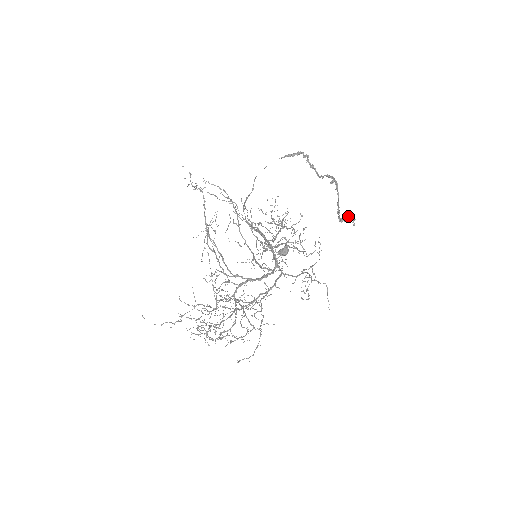
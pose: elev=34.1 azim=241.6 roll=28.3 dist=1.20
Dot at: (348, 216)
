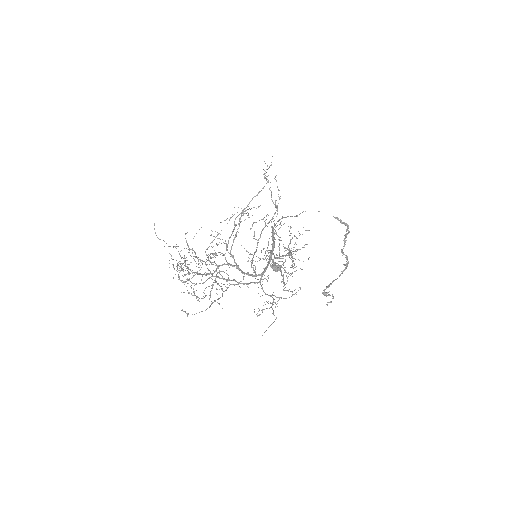
Dot at: (330, 295)
